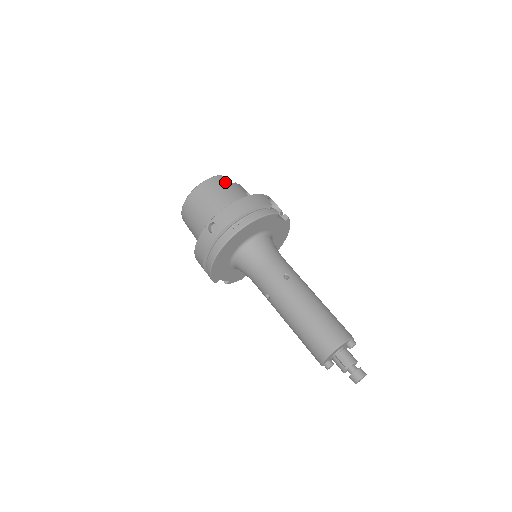
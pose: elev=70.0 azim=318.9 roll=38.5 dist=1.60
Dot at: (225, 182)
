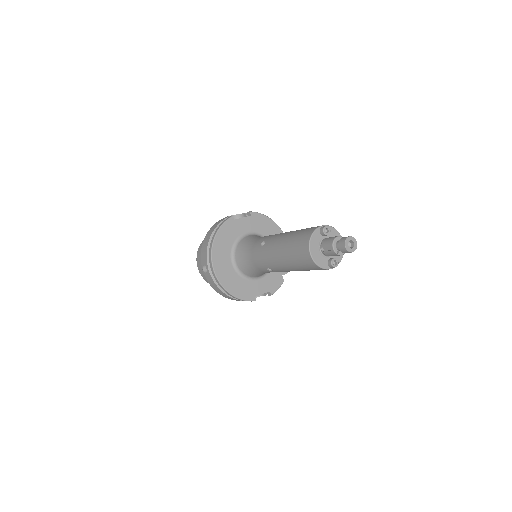
Dot at: occluded
